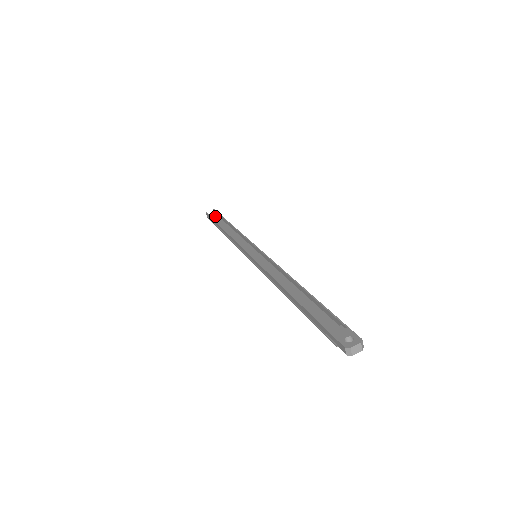
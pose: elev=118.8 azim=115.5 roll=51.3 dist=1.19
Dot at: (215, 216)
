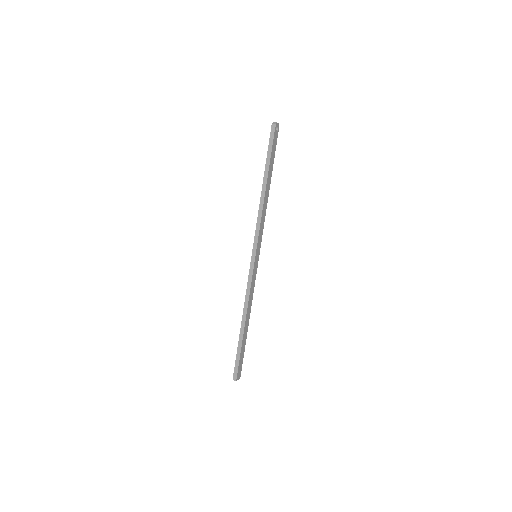
Dot at: (239, 368)
